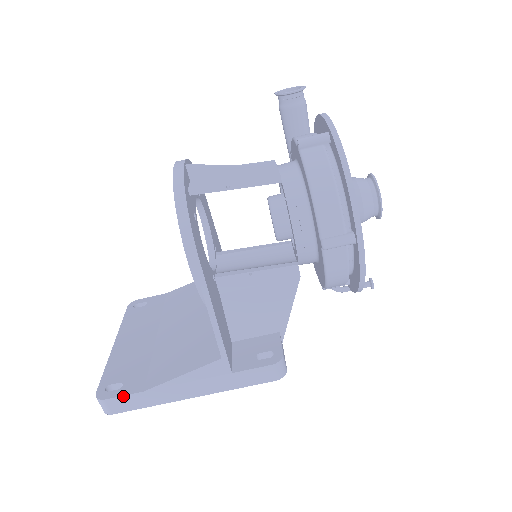
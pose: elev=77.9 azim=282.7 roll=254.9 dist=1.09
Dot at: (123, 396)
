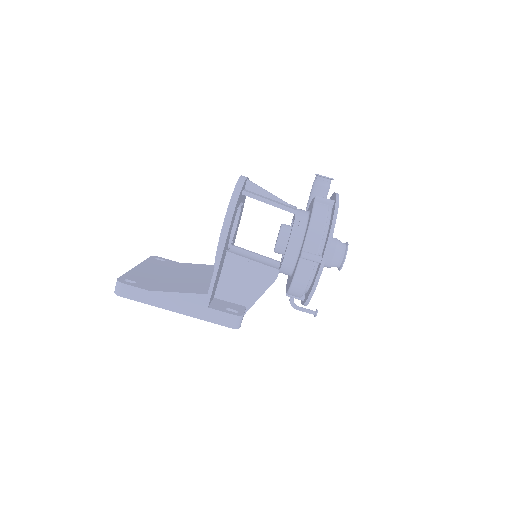
Dot at: (135, 287)
